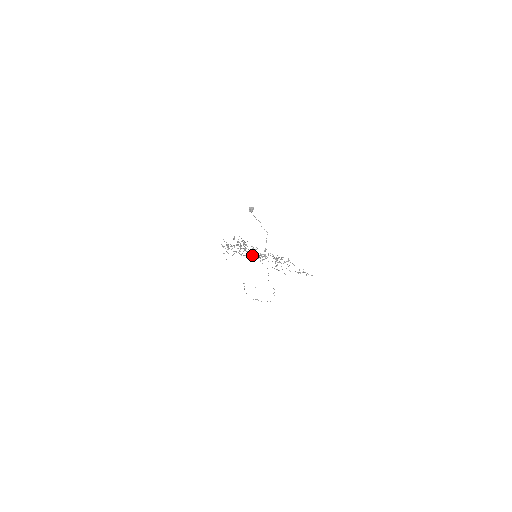
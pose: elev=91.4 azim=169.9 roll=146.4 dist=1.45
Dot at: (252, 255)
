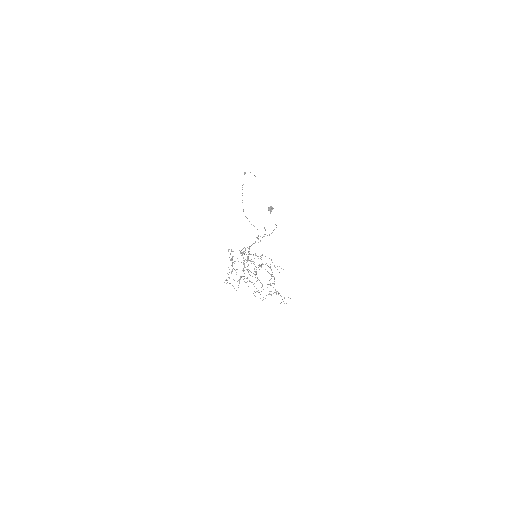
Dot at: occluded
